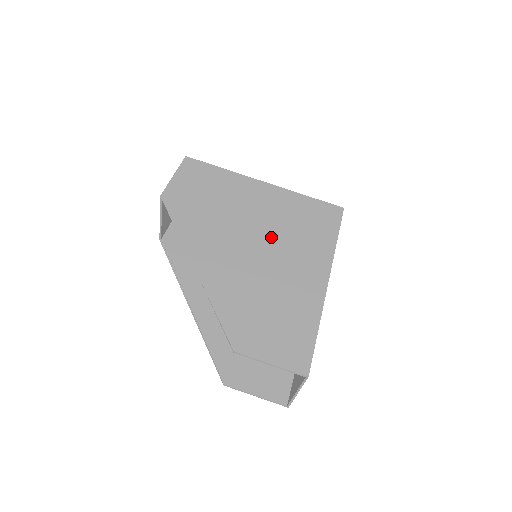
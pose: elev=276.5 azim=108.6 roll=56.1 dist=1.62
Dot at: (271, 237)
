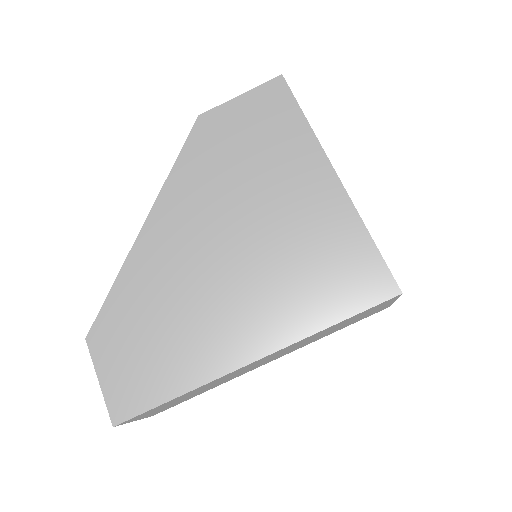
Dot at: (254, 255)
